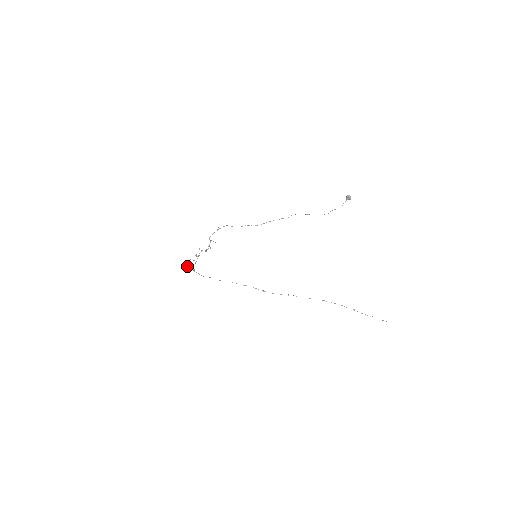
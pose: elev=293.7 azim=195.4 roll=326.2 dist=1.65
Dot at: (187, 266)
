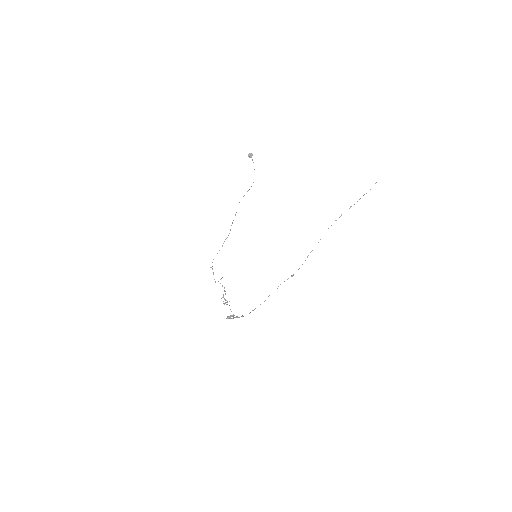
Dot at: (229, 318)
